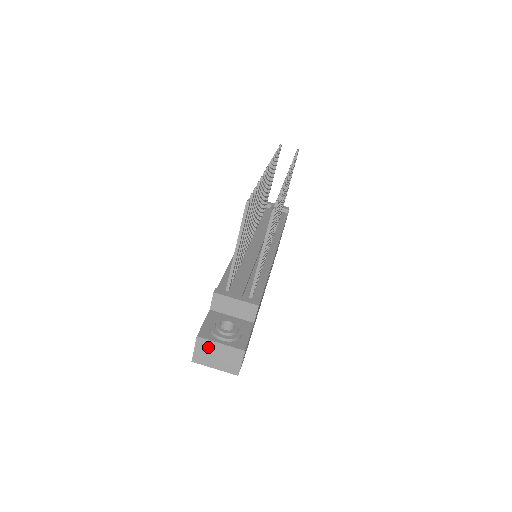
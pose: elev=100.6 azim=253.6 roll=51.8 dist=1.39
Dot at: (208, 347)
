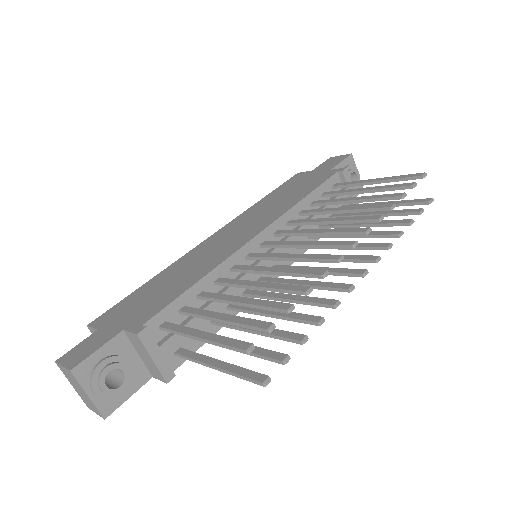
Dot at: (75, 381)
